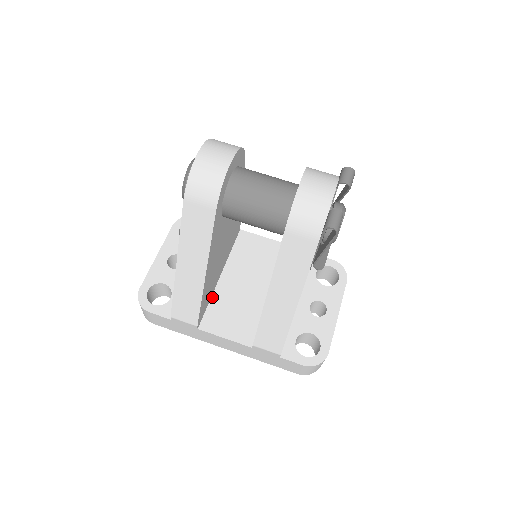
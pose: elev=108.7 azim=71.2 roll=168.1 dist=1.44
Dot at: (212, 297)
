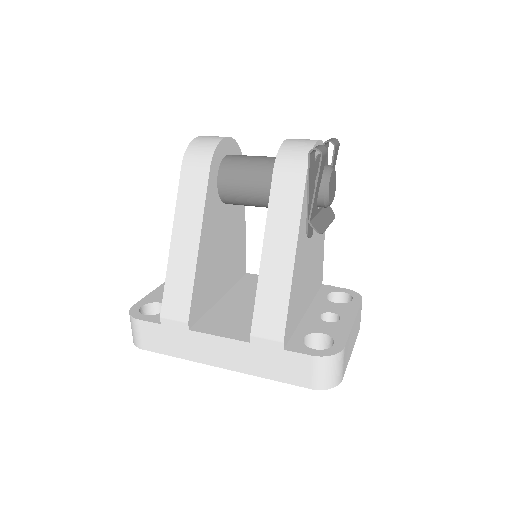
Dot at: (210, 310)
